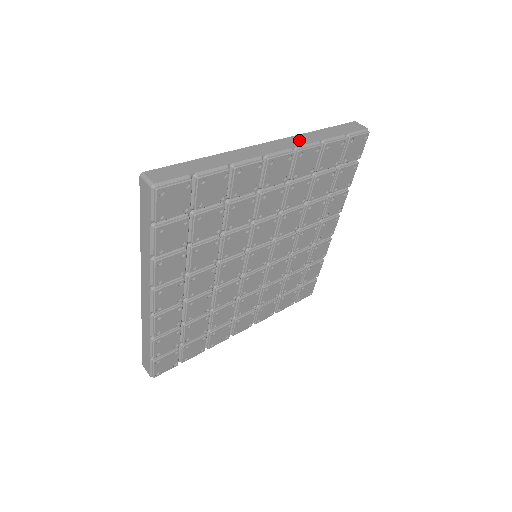
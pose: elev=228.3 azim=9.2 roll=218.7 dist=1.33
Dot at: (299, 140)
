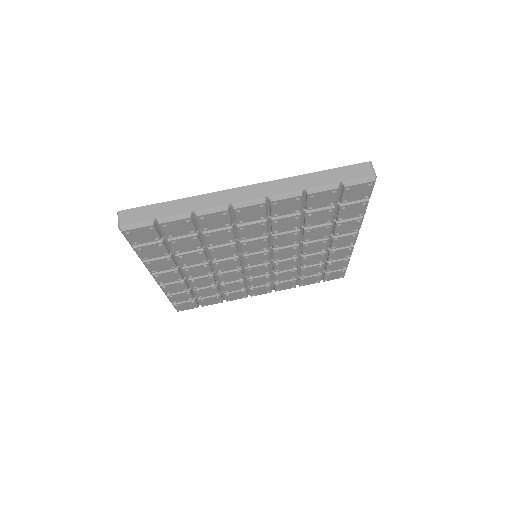
Dot at: (280, 187)
